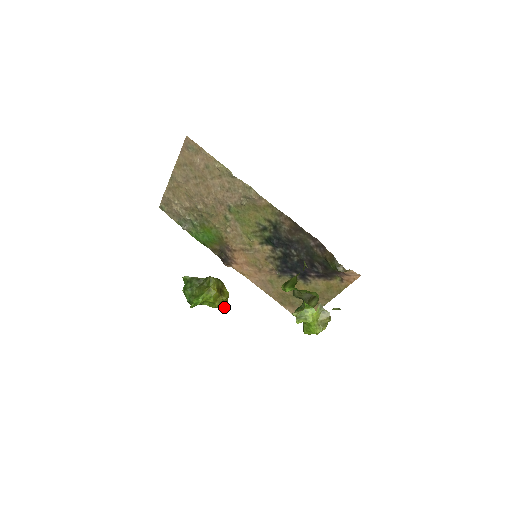
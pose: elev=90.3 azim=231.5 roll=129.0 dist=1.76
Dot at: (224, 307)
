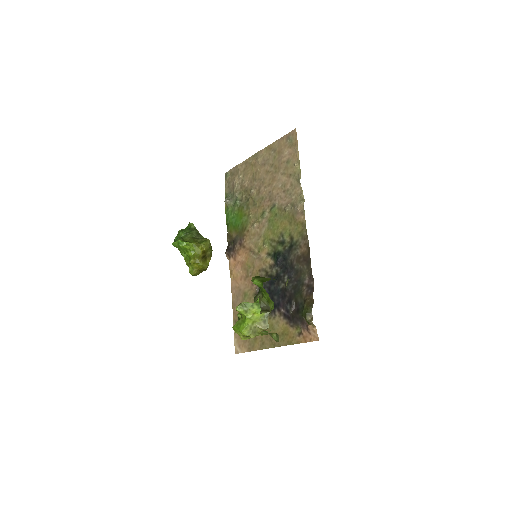
Dot at: (194, 271)
